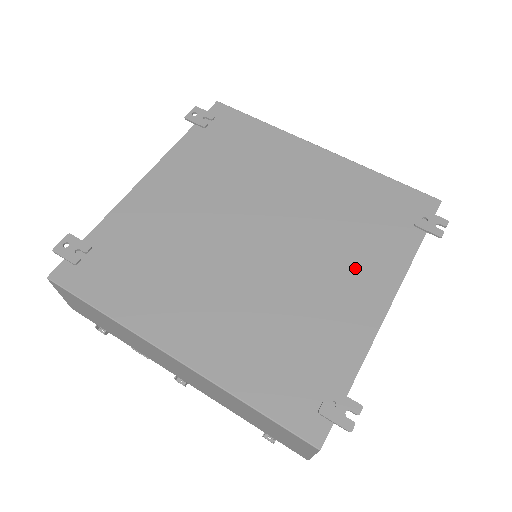
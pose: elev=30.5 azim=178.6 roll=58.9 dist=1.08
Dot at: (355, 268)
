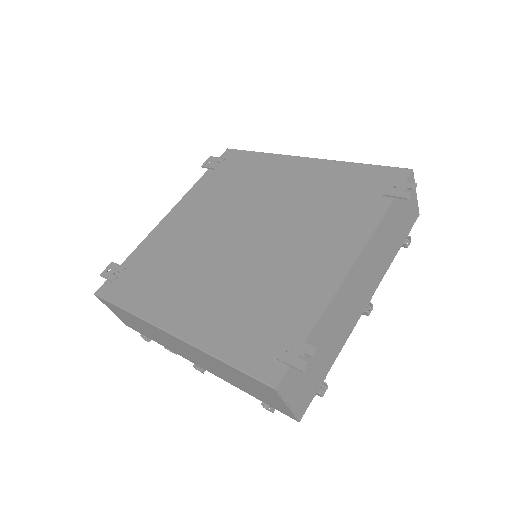
Dot at: (324, 241)
